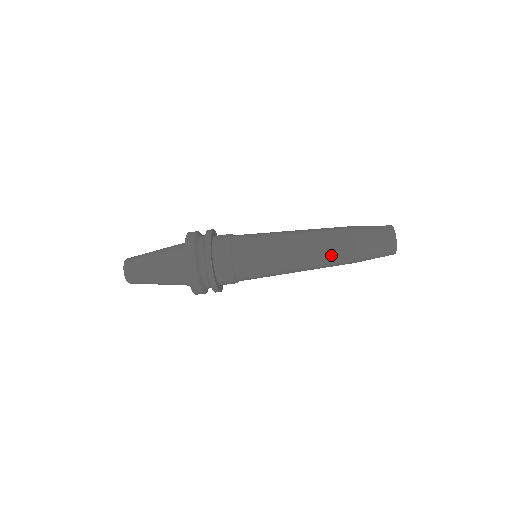
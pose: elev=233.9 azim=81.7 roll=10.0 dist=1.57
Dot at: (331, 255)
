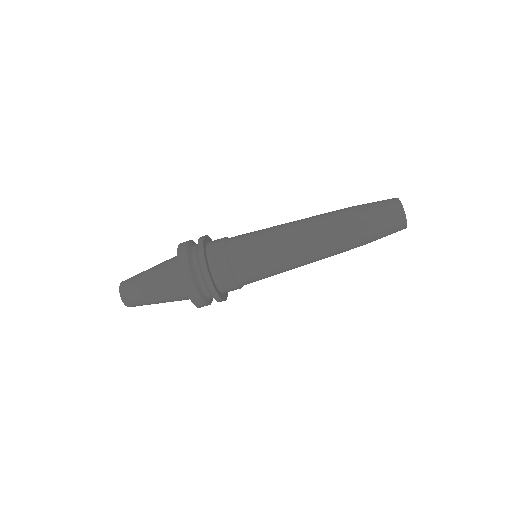
Dot at: (330, 224)
